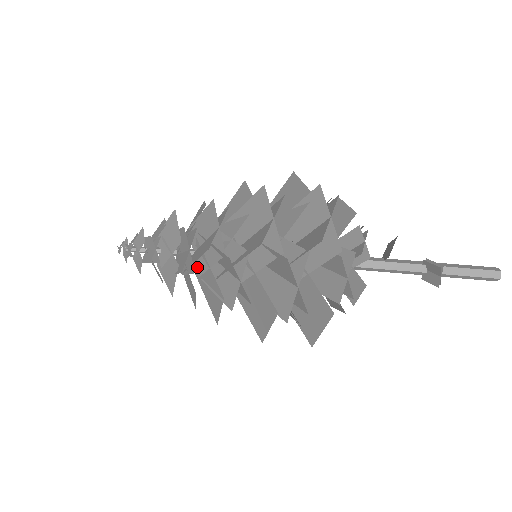
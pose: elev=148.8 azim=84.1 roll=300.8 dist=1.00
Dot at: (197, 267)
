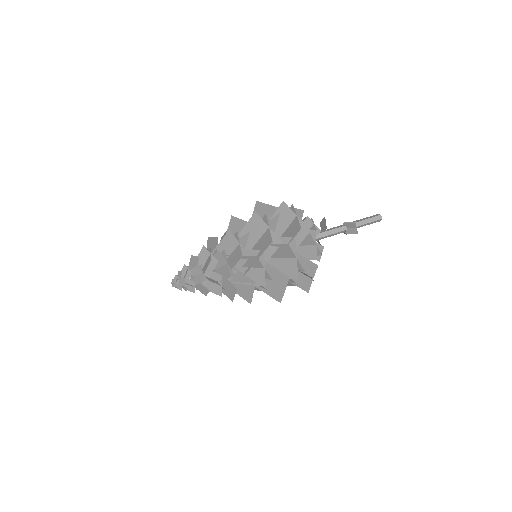
Dot at: occluded
